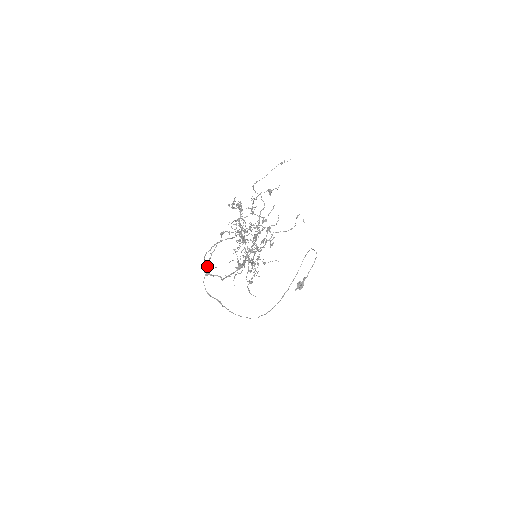
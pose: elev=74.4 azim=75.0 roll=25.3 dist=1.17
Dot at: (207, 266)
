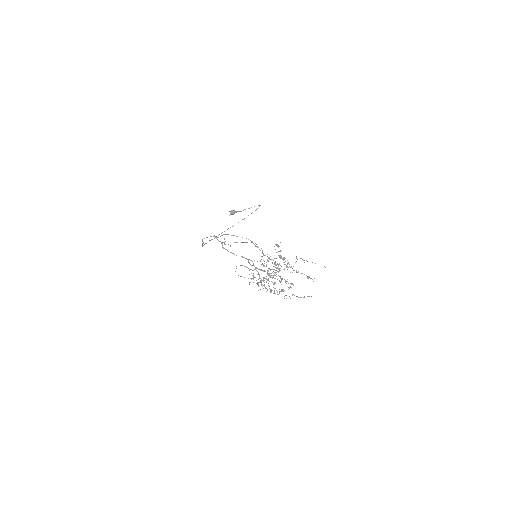
Dot at: (224, 244)
